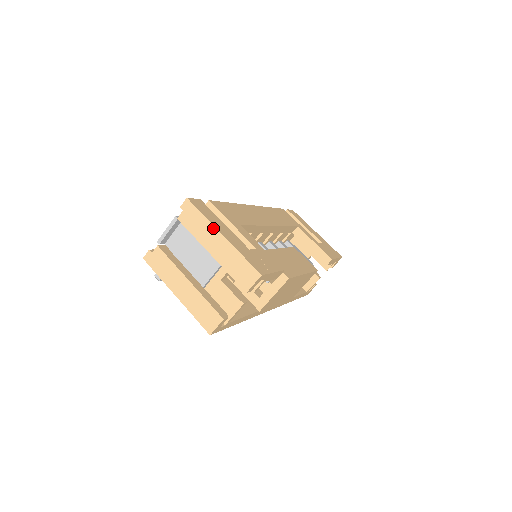
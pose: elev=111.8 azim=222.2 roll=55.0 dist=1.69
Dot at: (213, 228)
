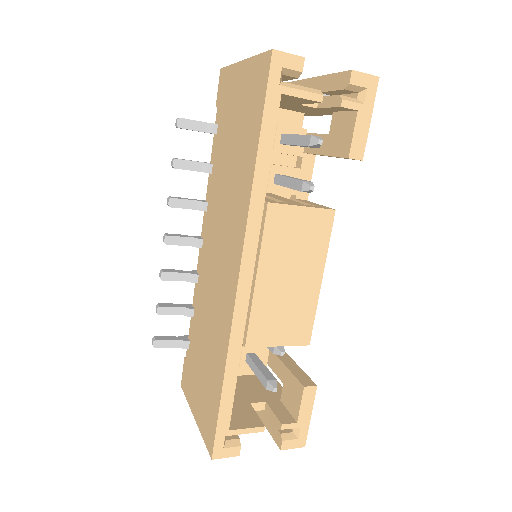
Dot at: occluded
